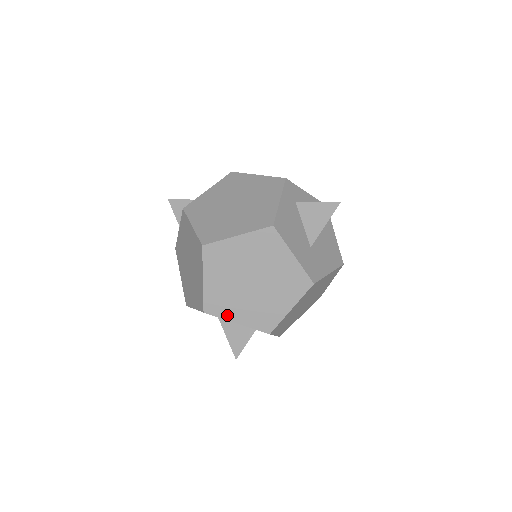
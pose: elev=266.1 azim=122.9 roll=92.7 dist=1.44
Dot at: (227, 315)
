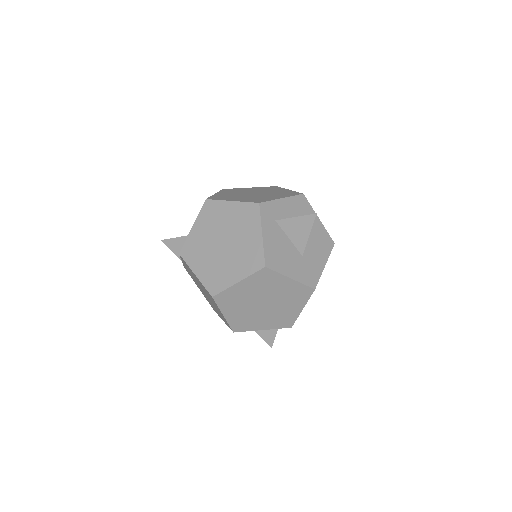
Dot at: (253, 328)
